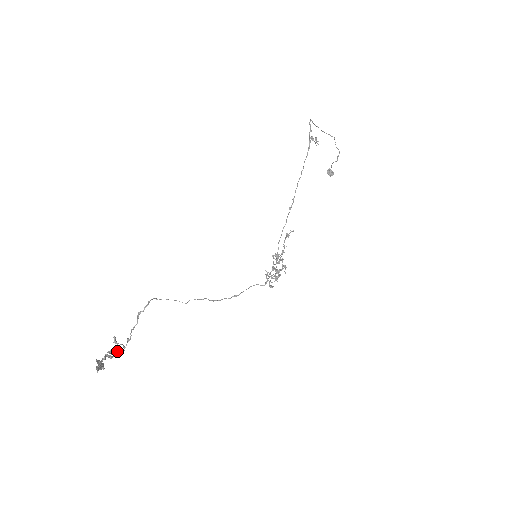
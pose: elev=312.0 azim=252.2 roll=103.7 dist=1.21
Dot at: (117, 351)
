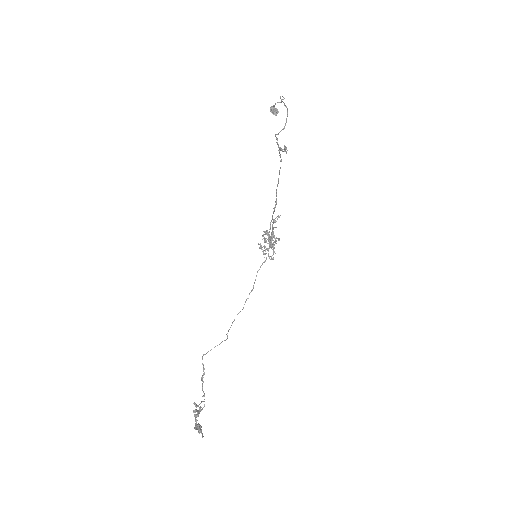
Dot at: occluded
